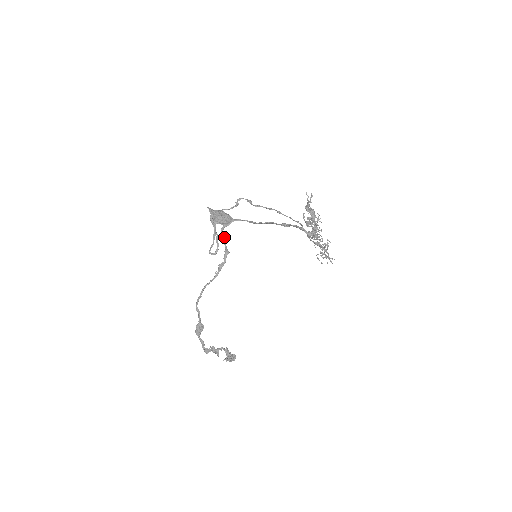
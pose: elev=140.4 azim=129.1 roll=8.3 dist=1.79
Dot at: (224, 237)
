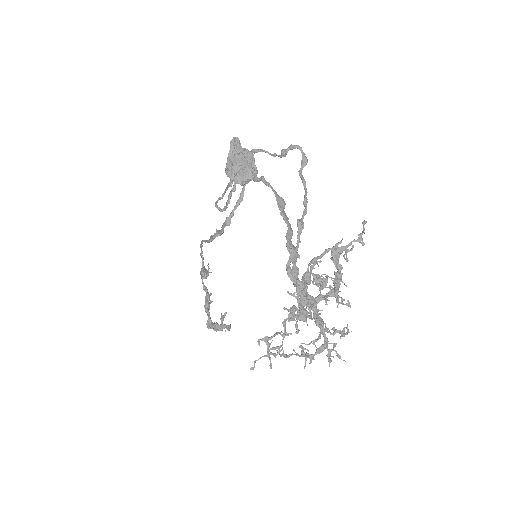
Dot at: (241, 195)
